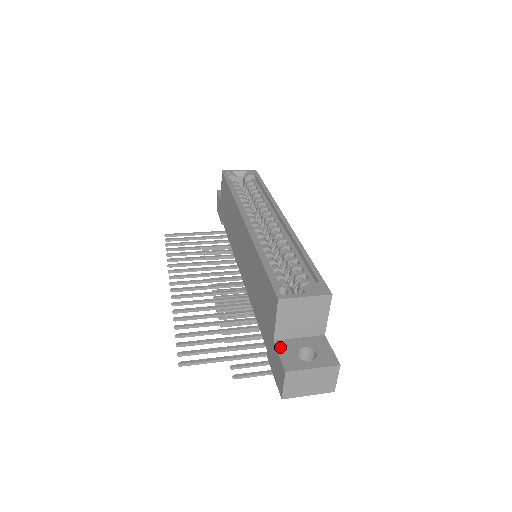
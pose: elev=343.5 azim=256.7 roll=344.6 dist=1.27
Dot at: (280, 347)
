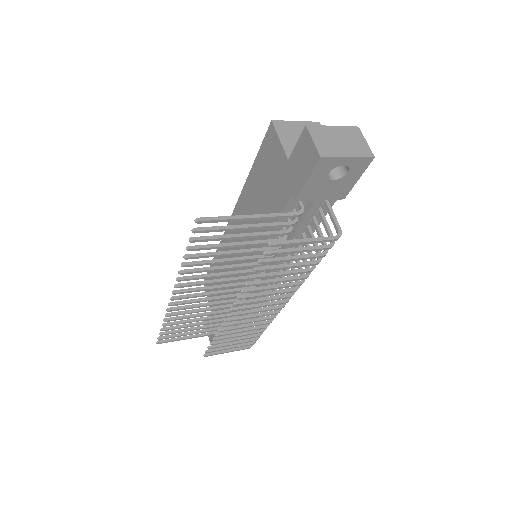
Dot at: (296, 152)
